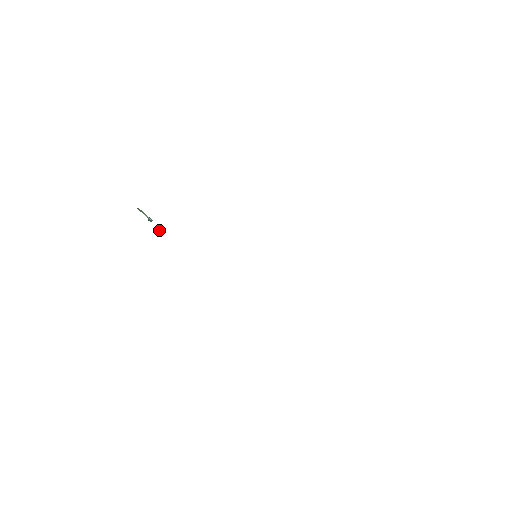
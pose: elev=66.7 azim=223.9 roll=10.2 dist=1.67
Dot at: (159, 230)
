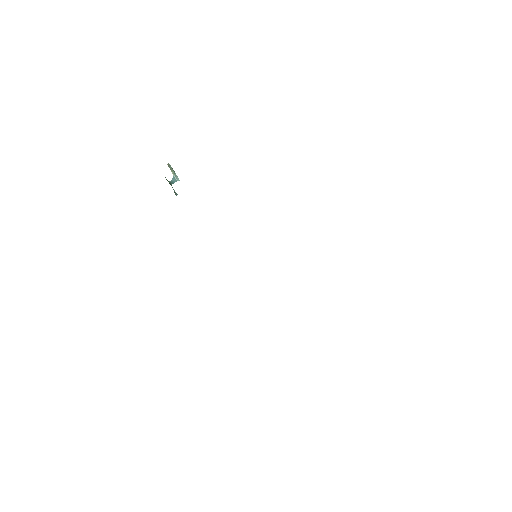
Dot at: (177, 194)
